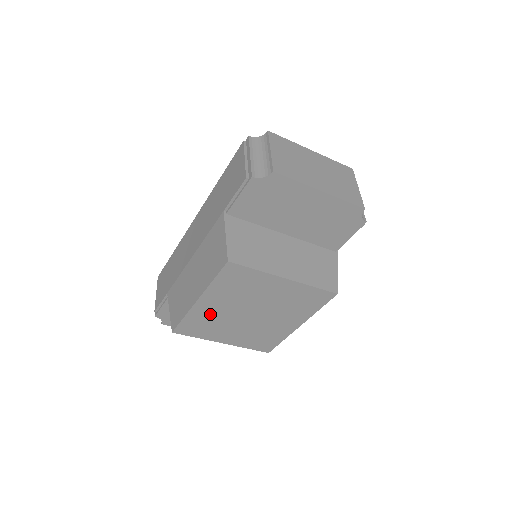
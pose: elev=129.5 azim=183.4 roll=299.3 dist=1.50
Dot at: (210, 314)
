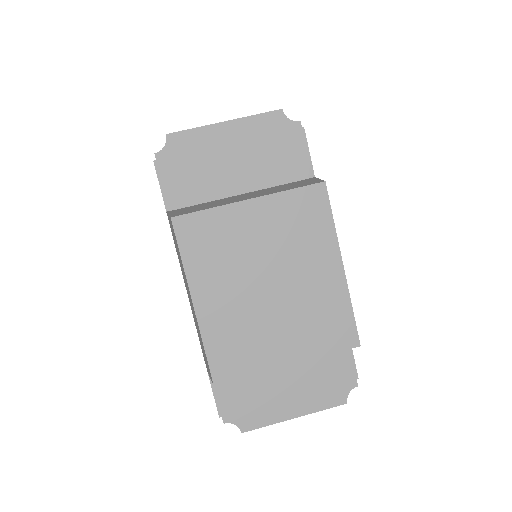
Dot at: (226, 318)
